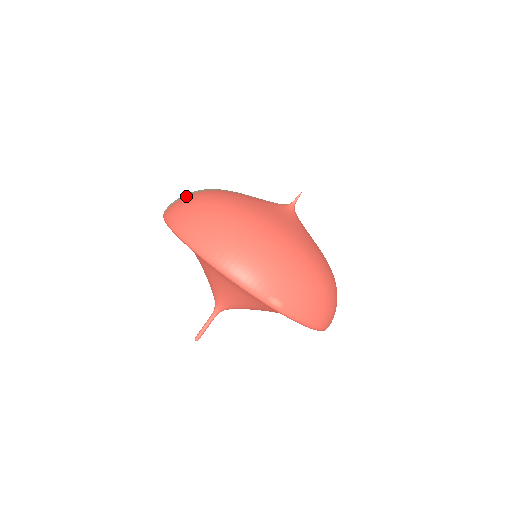
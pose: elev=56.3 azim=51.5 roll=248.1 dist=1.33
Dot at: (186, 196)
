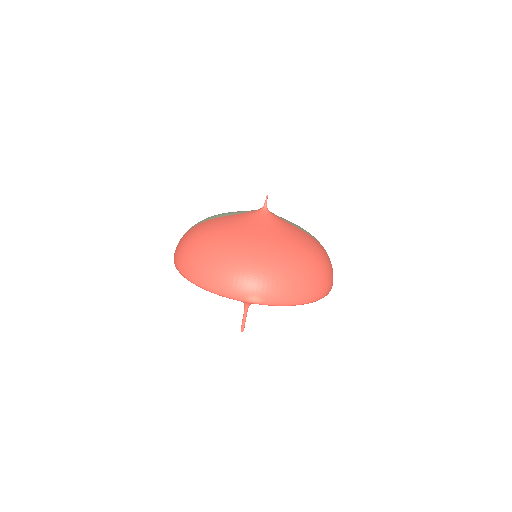
Dot at: (183, 236)
